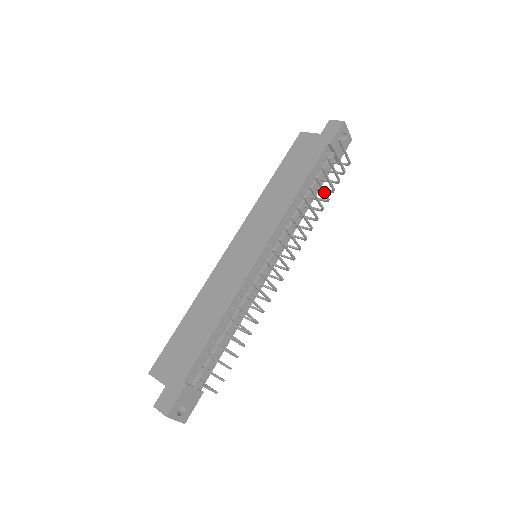
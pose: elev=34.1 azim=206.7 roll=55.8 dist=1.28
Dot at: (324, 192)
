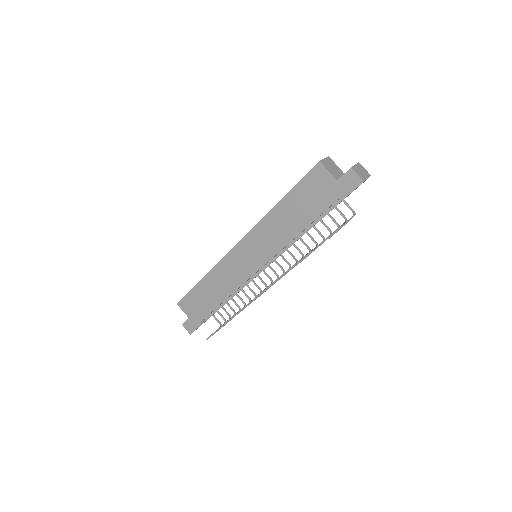
Dot at: occluded
